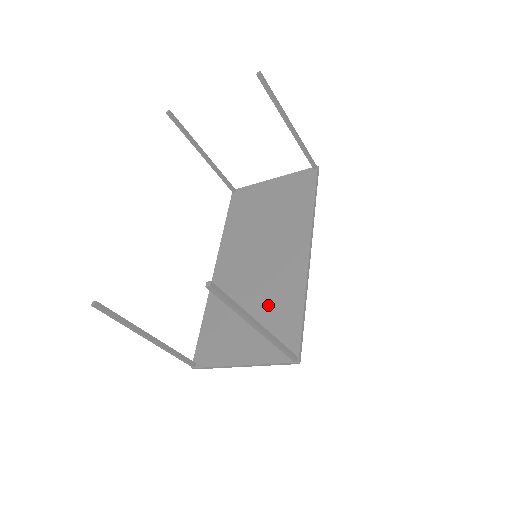
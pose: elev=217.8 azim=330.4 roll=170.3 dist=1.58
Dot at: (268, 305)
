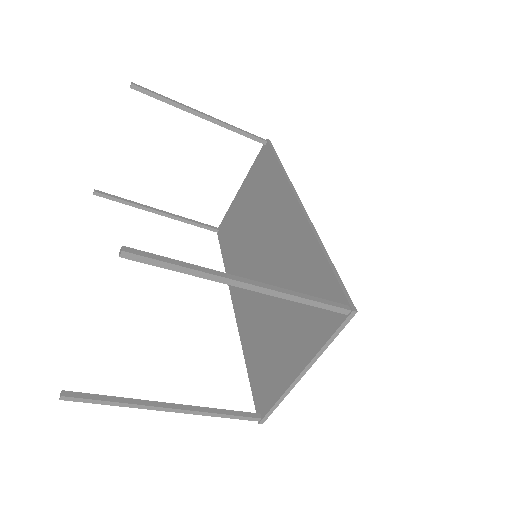
Dot at: (292, 288)
